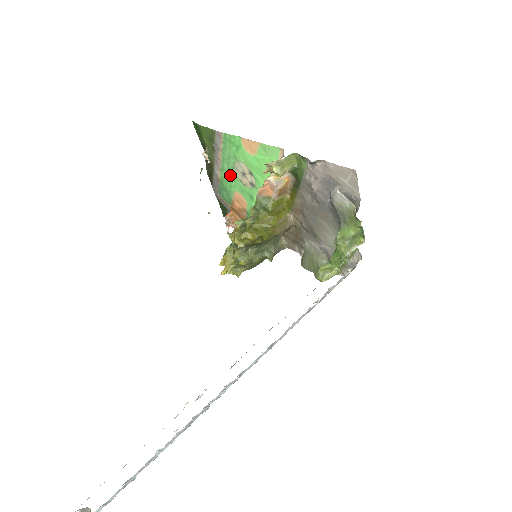
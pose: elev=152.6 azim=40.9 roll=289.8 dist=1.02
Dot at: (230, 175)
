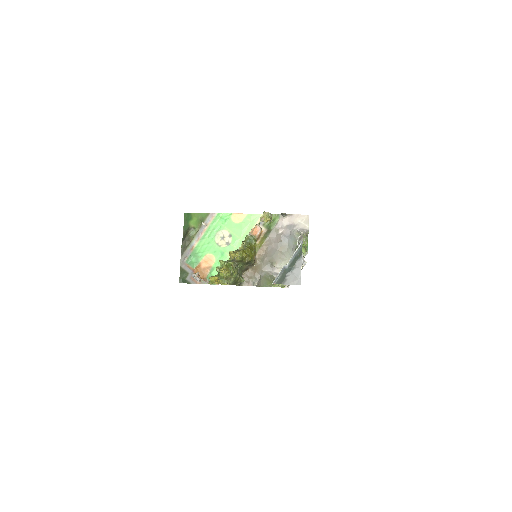
Dot at: (208, 242)
